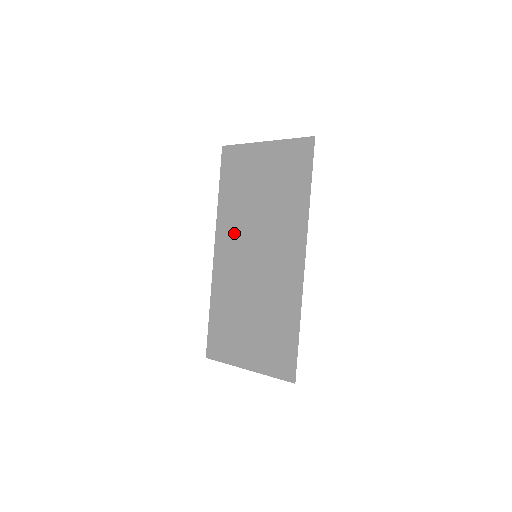
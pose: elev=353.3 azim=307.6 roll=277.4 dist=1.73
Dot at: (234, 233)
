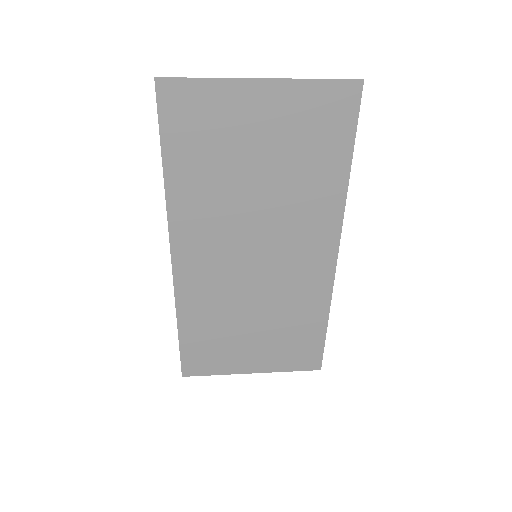
Dot at: (210, 229)
